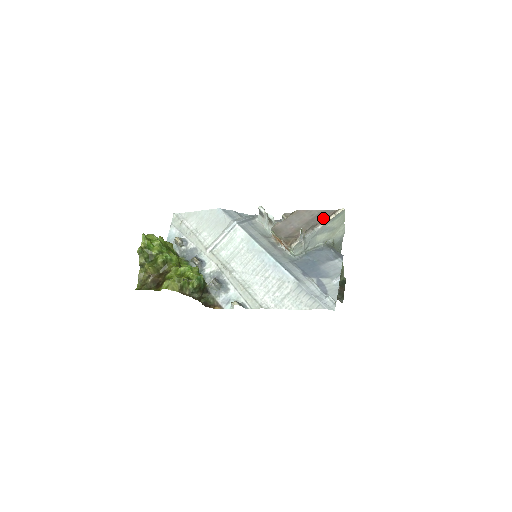
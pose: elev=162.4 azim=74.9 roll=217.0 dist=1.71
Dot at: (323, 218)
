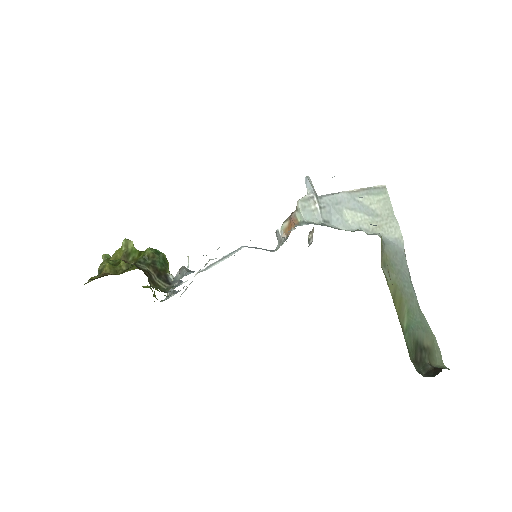
Dot at: occluded
